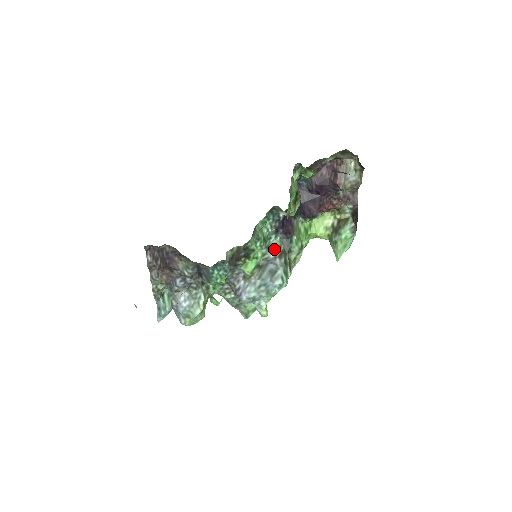
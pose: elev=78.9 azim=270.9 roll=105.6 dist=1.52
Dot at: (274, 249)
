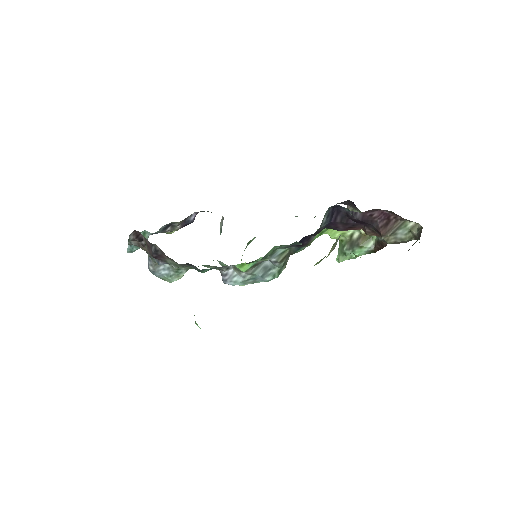
Dot at: (278, 254)
